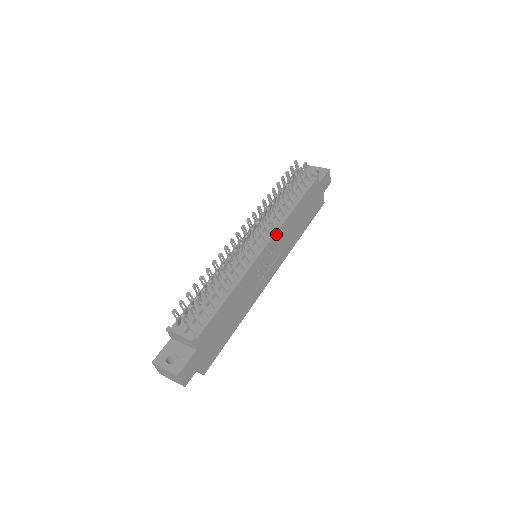
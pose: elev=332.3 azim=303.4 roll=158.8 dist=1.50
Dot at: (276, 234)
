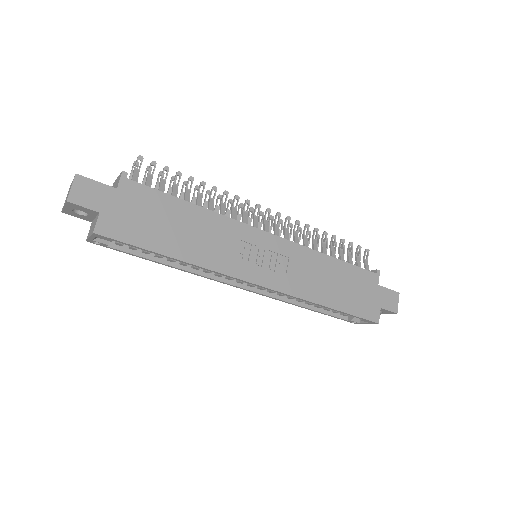
Dot at: (291, 244)
